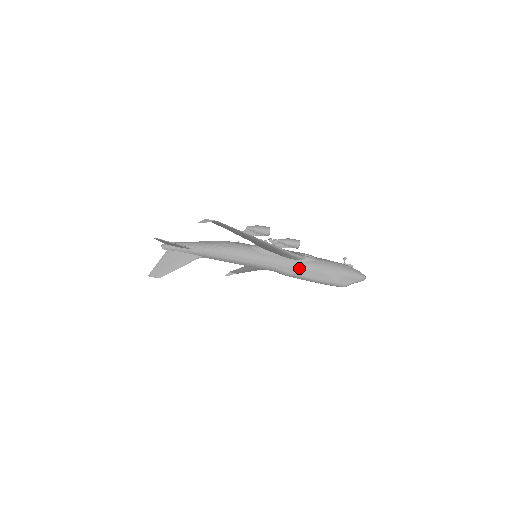
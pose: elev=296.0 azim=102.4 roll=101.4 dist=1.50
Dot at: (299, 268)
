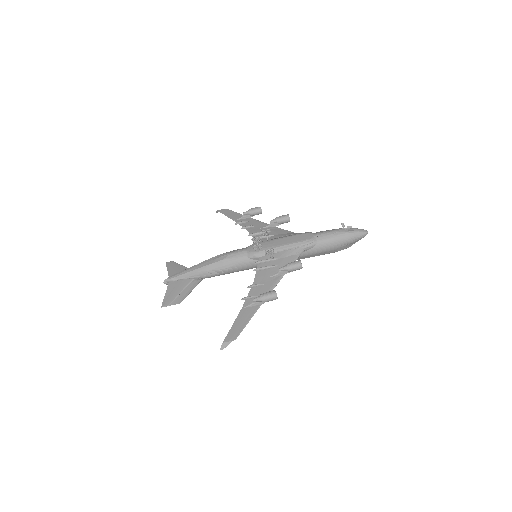
Dot at: (303, 257)
